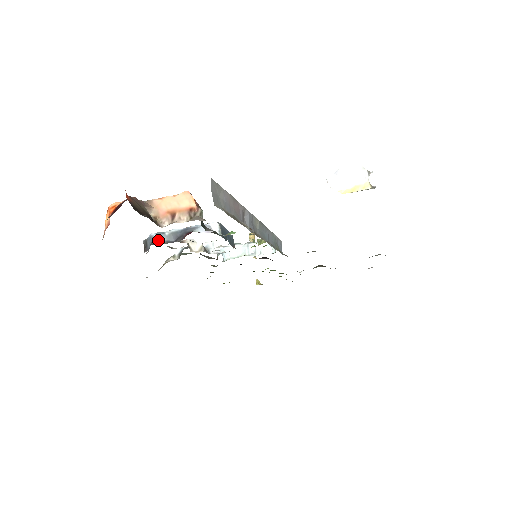
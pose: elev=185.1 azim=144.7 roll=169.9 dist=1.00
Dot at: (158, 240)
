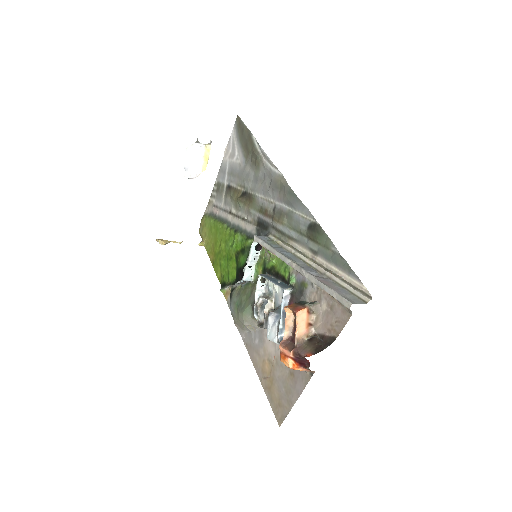
Dot at: occluded
